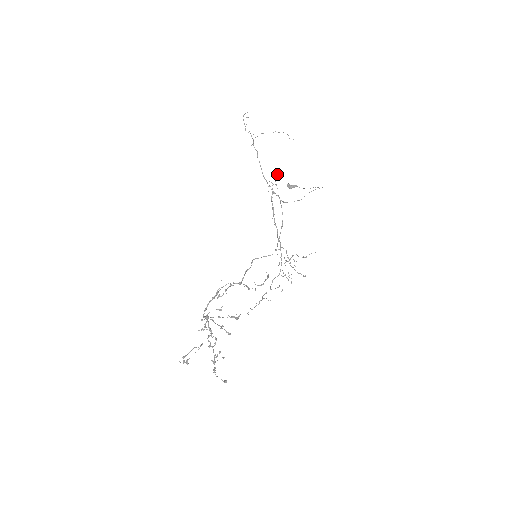
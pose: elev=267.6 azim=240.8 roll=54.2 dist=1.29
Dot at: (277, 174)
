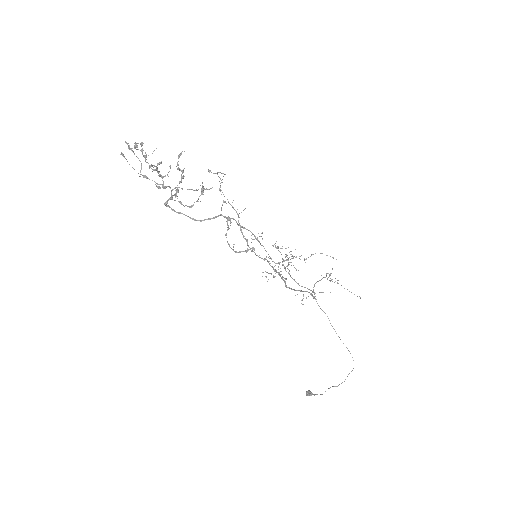
Dot at: occluded
